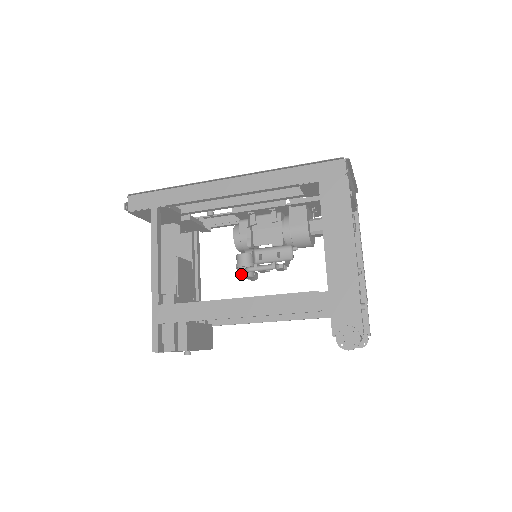
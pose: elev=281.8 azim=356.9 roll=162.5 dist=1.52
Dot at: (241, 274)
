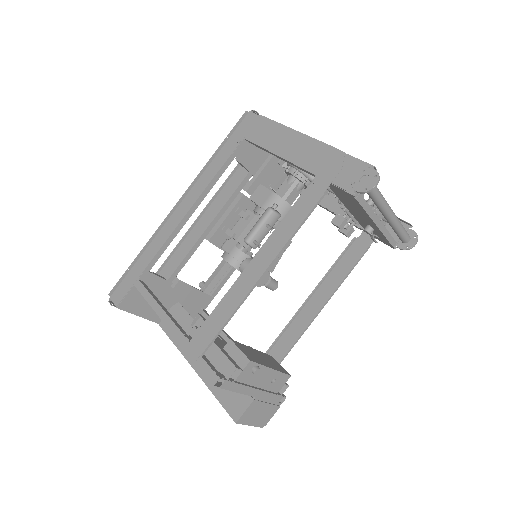
Dot at: occluded
